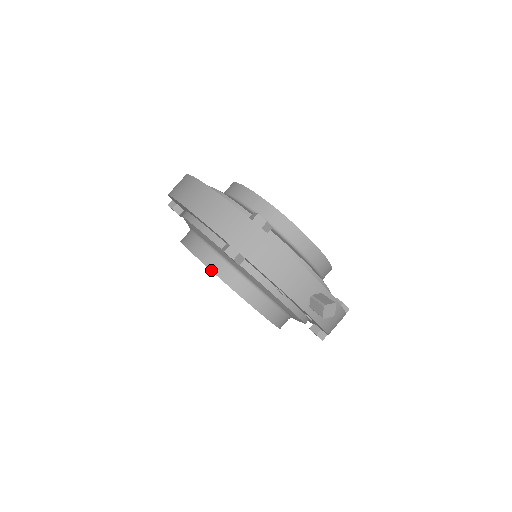
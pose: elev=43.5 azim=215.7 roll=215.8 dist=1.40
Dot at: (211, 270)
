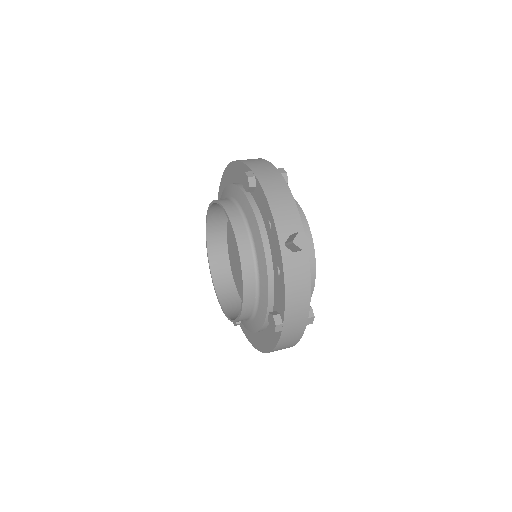
Dot at: (222, 205)
